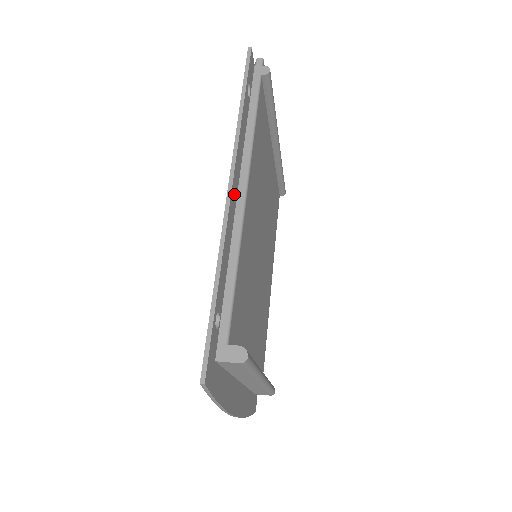
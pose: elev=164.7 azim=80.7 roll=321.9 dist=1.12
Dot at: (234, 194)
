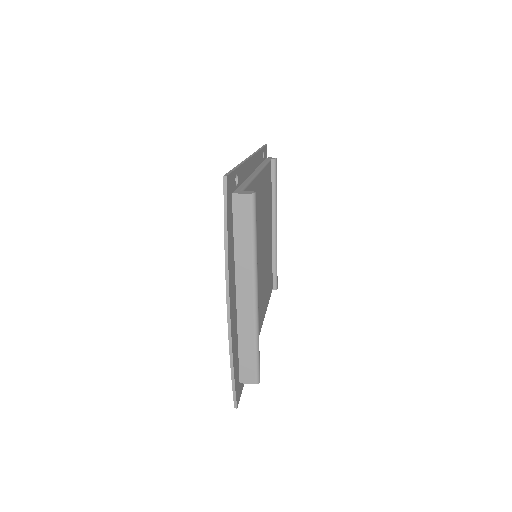
Dot at: (252, 165)
